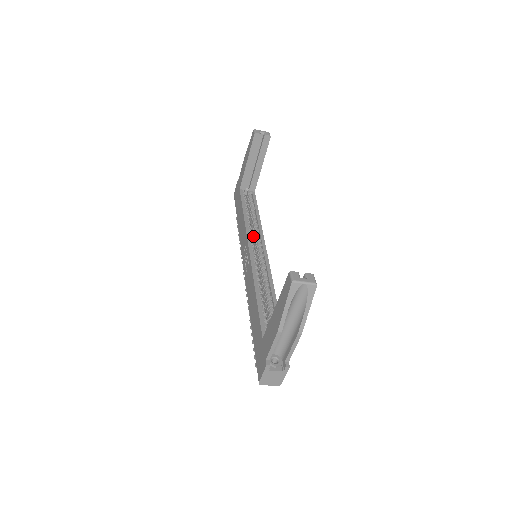
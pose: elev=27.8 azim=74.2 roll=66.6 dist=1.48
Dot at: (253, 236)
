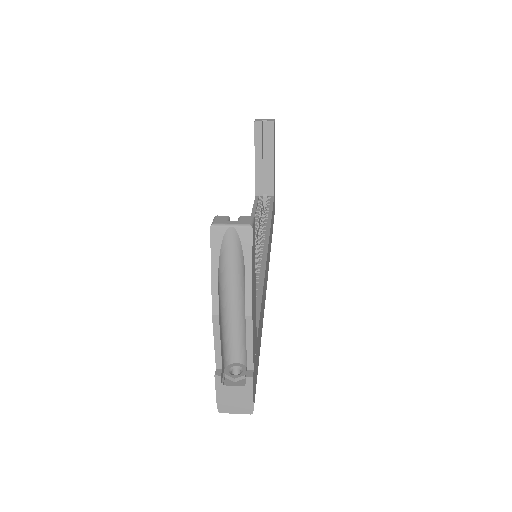
Dot at: occluded
